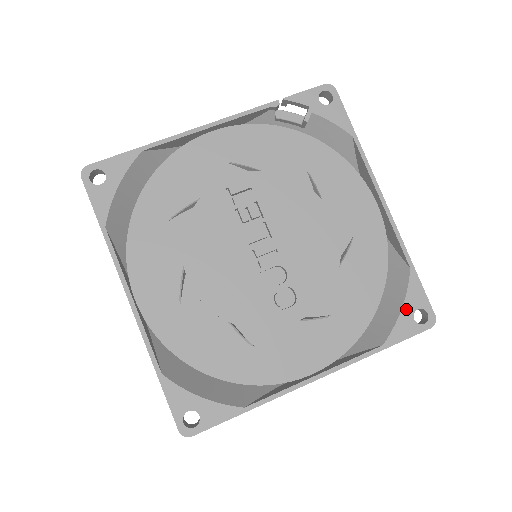
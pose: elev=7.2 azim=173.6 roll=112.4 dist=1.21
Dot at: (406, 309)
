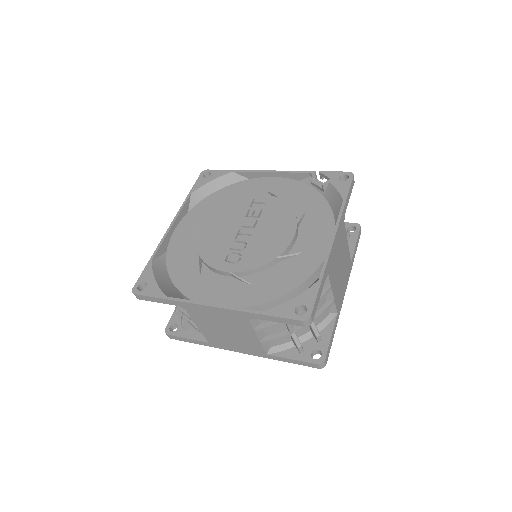
Dot at: (295, 301)
